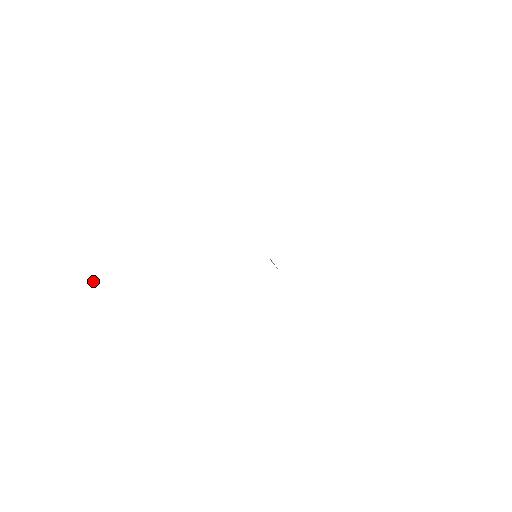
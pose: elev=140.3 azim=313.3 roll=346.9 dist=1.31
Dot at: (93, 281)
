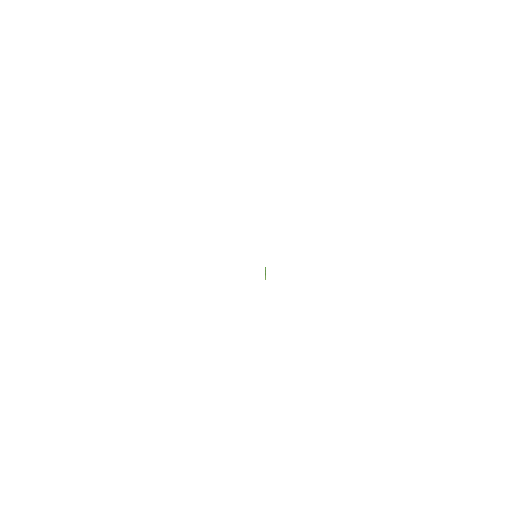
Dot at: occluded
